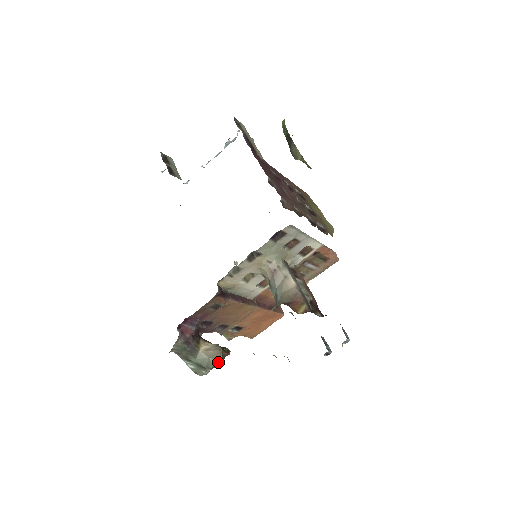
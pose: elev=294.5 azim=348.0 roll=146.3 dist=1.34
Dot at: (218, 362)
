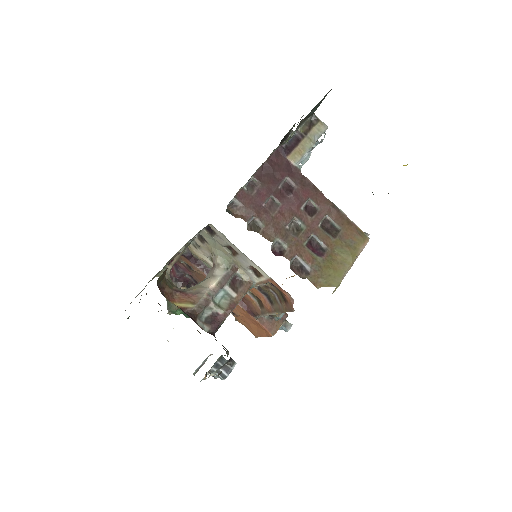
Dot at: (177, 312)
